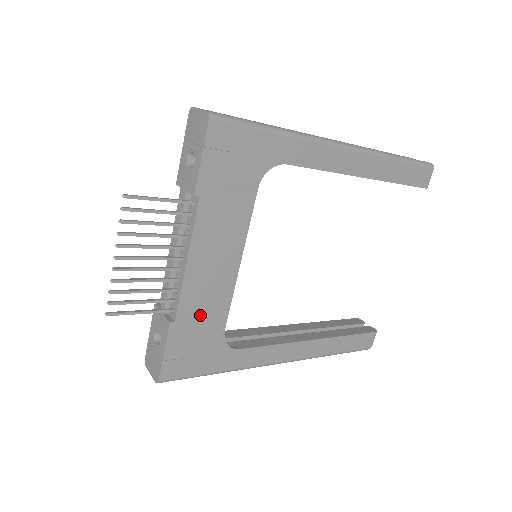
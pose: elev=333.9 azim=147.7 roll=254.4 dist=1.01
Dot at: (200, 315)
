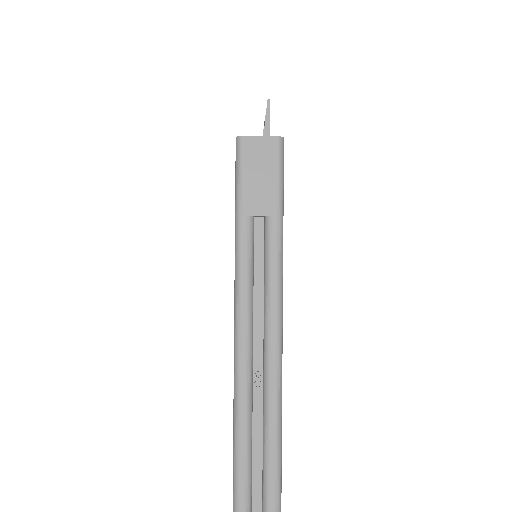
Dot at: occluded
